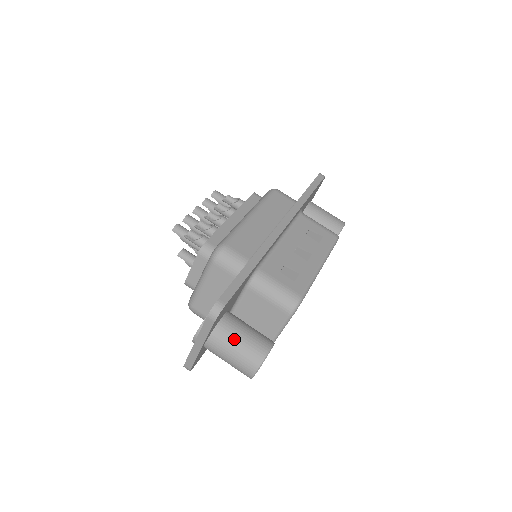
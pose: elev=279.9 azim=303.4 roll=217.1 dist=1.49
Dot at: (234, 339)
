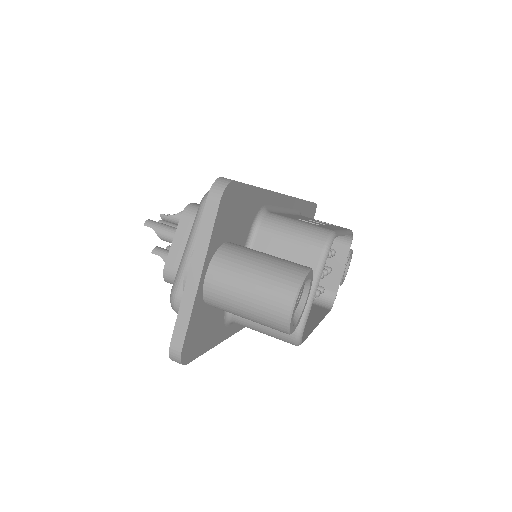
Dot at: (251, 257)
